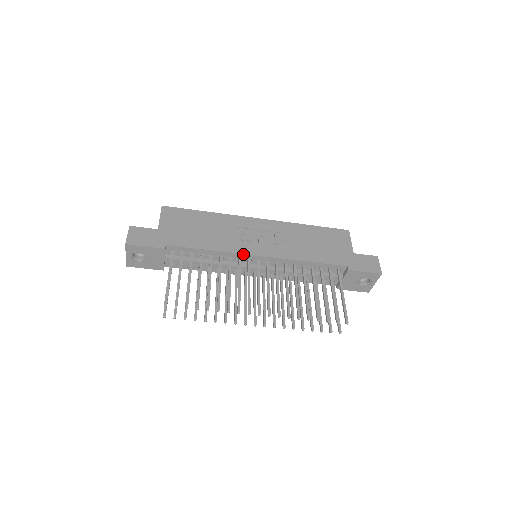
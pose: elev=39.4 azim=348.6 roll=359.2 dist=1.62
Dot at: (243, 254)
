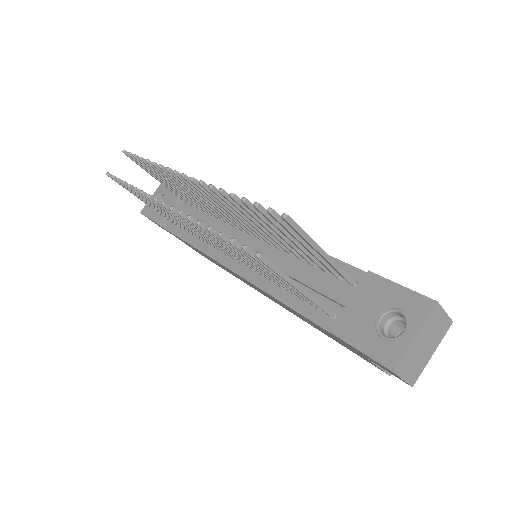
Dot at: occluded
